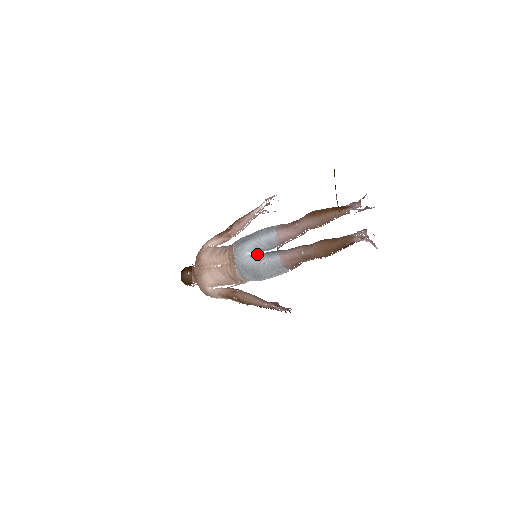
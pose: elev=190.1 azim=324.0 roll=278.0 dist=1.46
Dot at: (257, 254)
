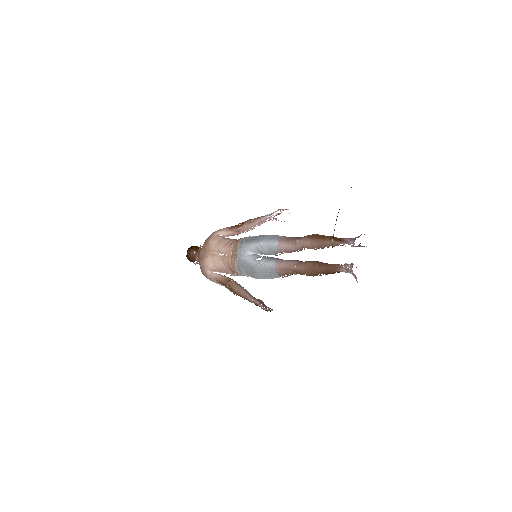
Dot at: (257, 255)
